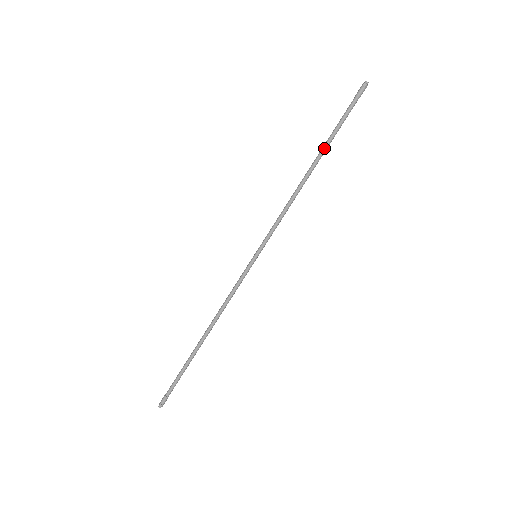
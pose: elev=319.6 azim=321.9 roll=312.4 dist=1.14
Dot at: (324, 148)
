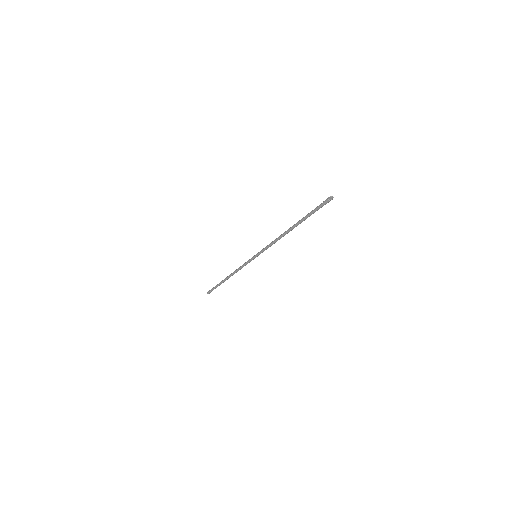
Dot at: (299, 223)
